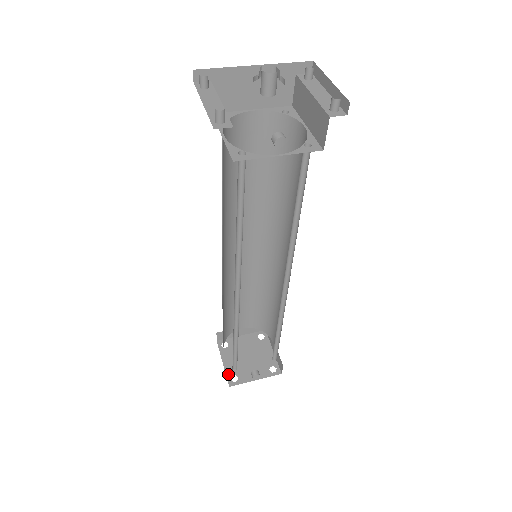
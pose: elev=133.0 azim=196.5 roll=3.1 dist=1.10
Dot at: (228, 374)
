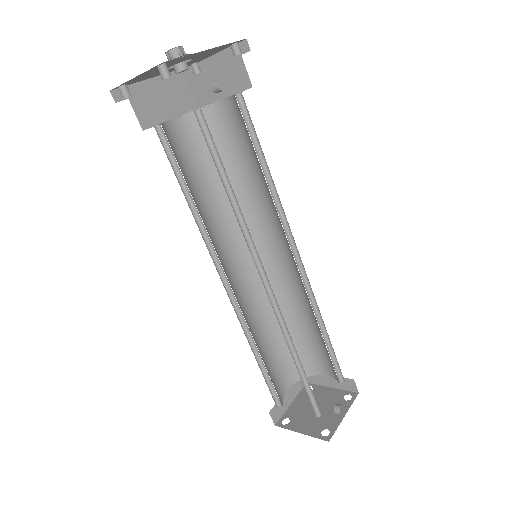
Dot at: (316, 435)
